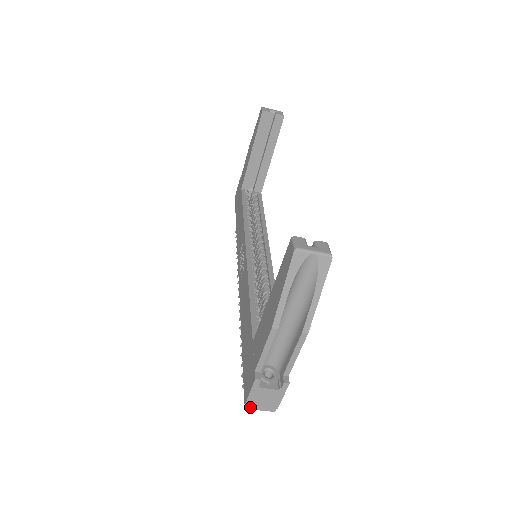
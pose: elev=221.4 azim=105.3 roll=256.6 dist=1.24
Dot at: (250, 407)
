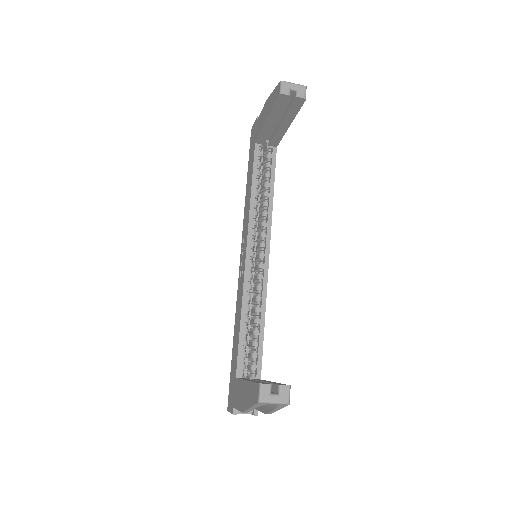
Dot at: occluded
